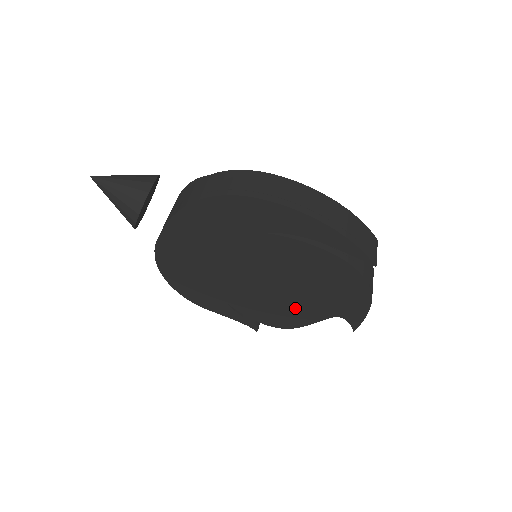
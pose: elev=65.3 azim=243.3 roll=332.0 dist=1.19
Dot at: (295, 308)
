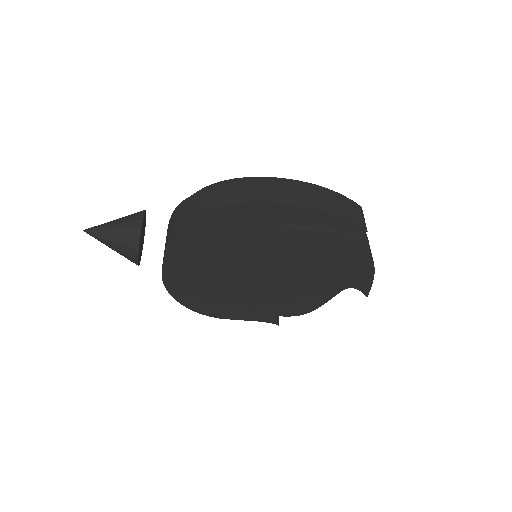
Dot at: (306, 292)
